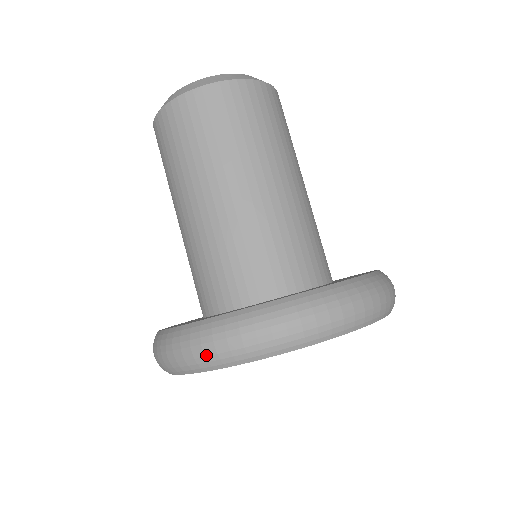
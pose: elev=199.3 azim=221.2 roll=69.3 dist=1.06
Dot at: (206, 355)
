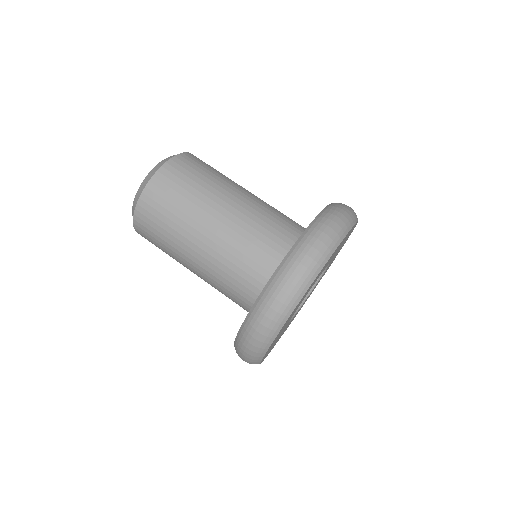
Dot at: (247, 362)
